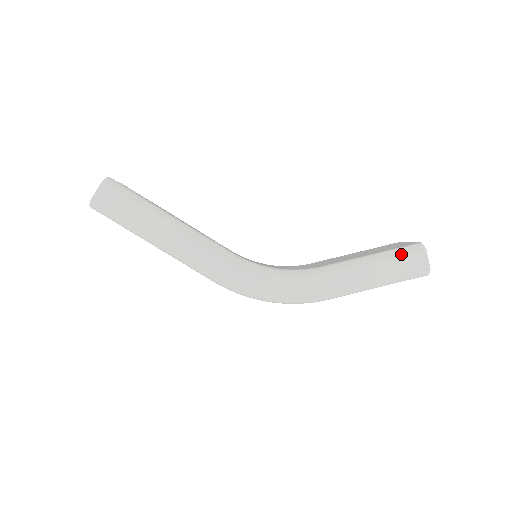
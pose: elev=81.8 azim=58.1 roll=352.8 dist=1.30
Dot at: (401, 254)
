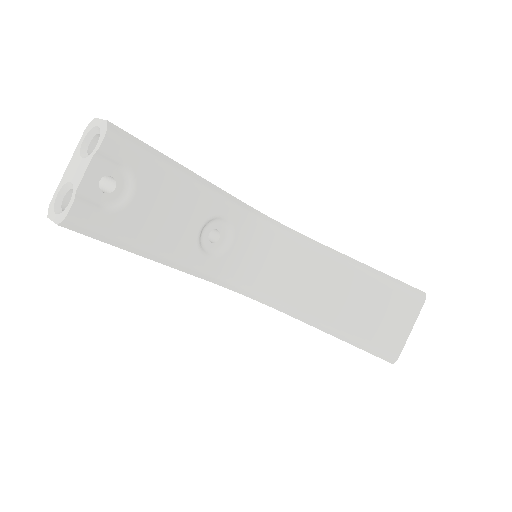
Dot at: (369, 352)
